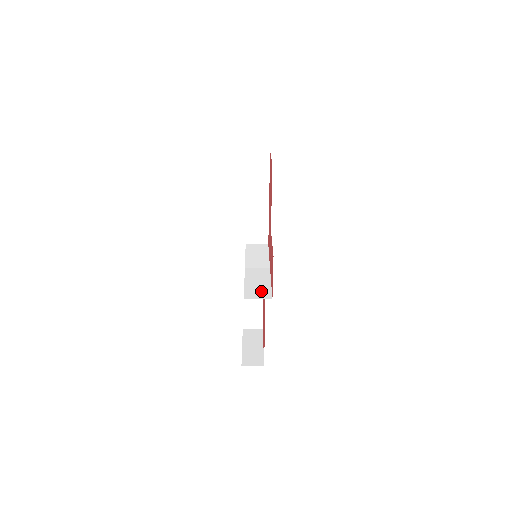
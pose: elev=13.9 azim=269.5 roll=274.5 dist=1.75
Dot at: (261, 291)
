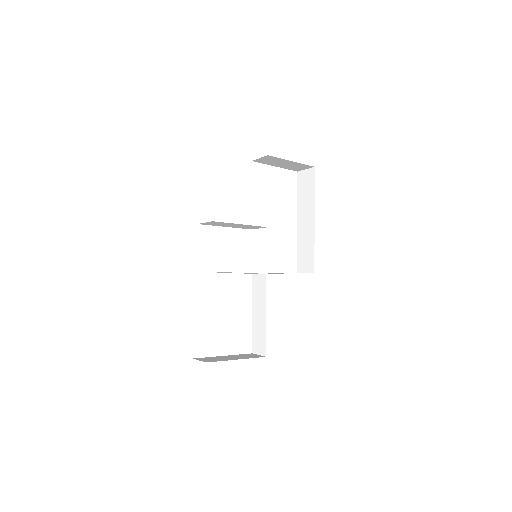
Dot at: occluded
